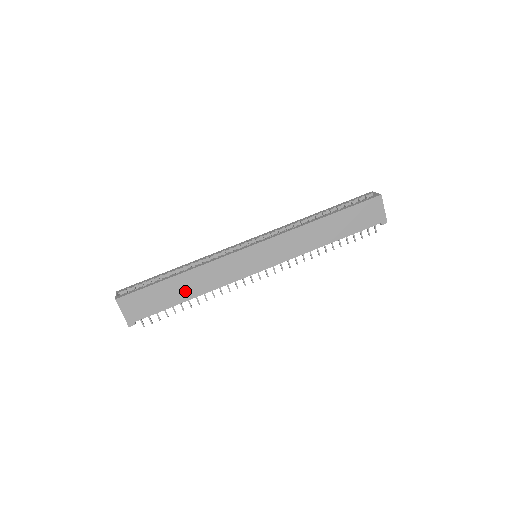
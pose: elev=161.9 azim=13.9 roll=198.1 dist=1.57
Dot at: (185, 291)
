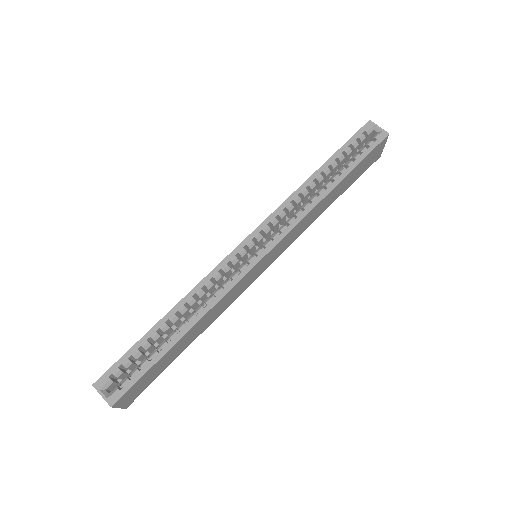
Dot at: (188, 341)
